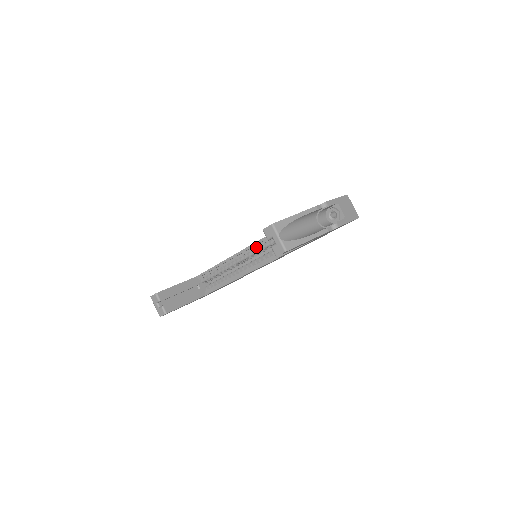
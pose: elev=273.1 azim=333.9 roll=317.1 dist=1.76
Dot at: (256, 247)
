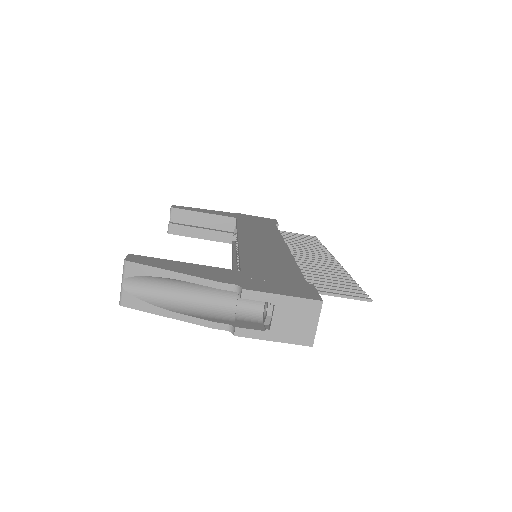
Dot at: occluded
